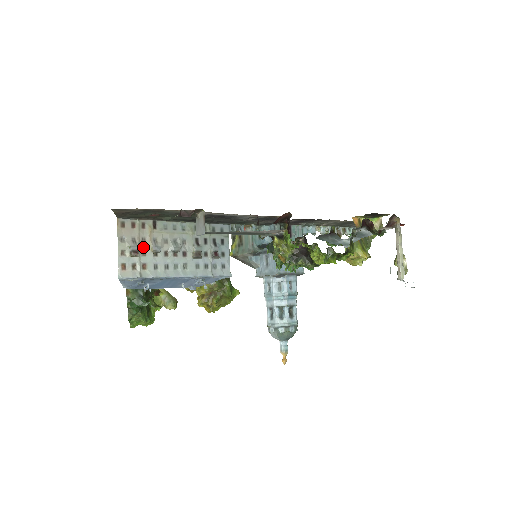
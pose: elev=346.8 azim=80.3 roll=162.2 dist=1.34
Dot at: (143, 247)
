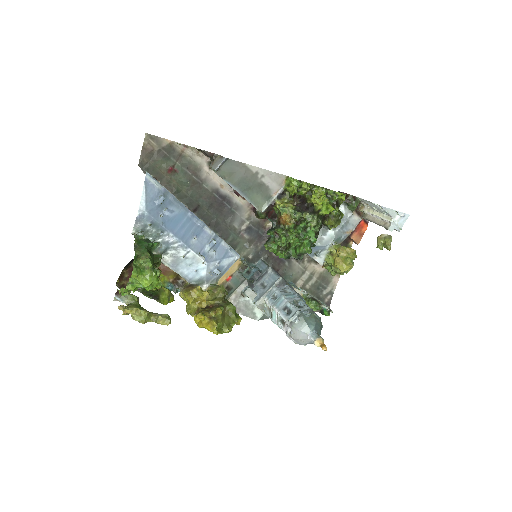
Dot at: occluded
